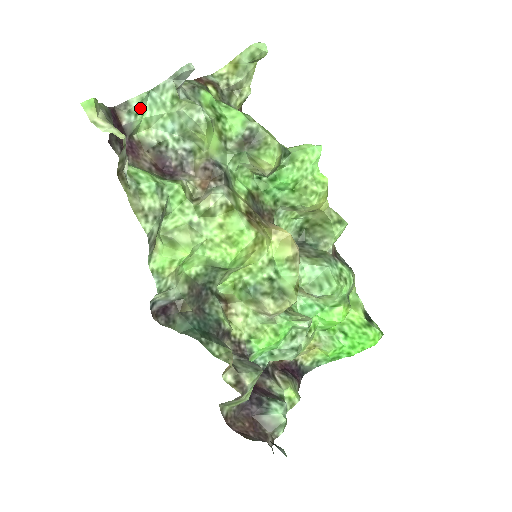
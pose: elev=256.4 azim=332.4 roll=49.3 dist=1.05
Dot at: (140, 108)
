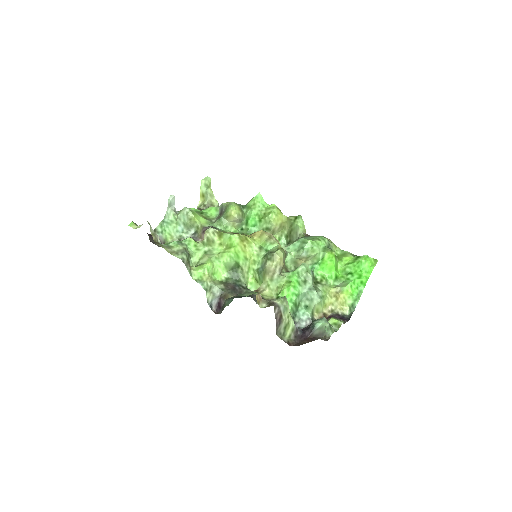
Dot at: (162, 229)
